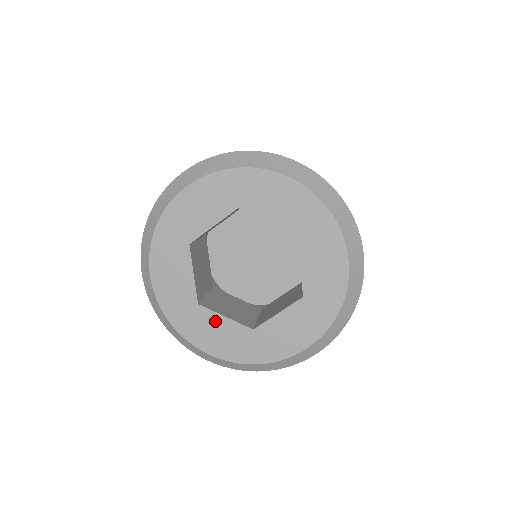
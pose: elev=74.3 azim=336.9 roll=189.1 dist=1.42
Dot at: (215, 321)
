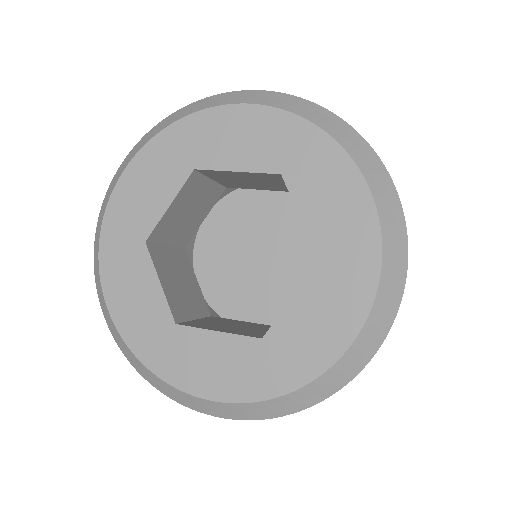
Dot at: (205, 343)
